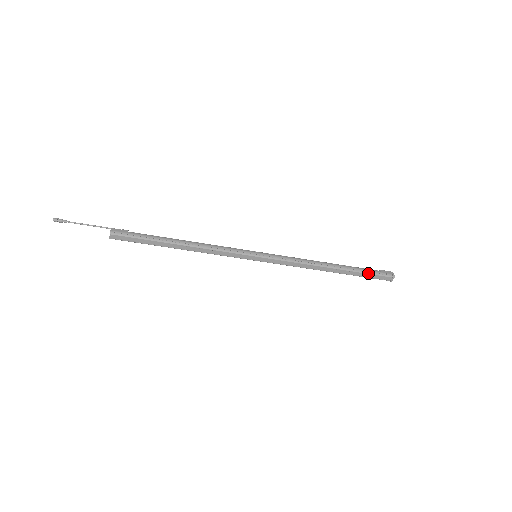
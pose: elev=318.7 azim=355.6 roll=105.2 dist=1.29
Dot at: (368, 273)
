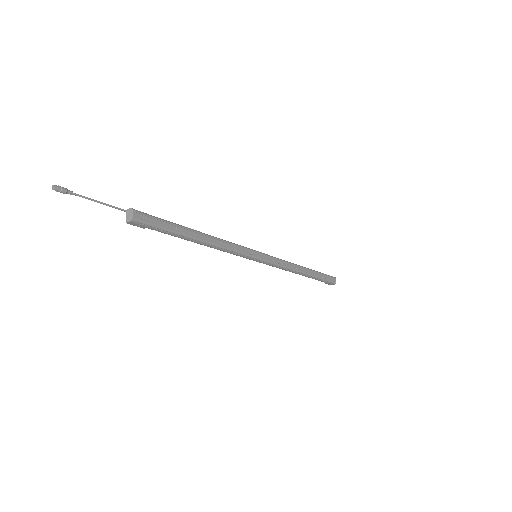
Dot at: (323, 274)
